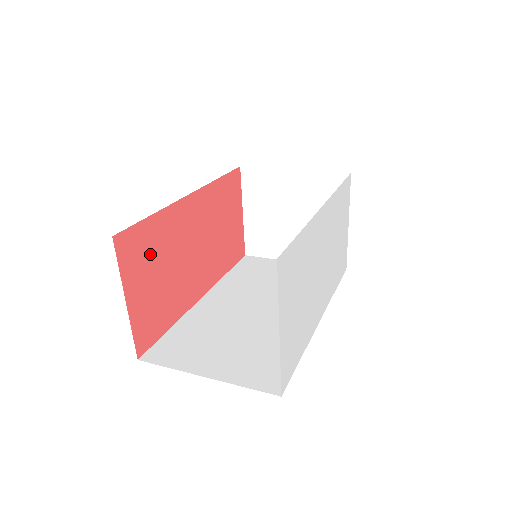
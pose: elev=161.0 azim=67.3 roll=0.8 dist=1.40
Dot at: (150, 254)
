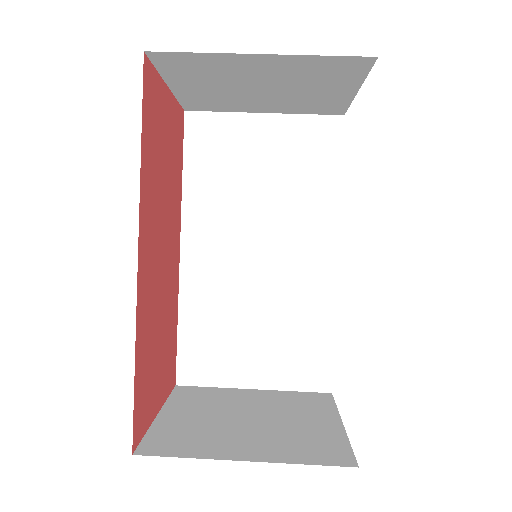
Dot at: (149, 368)
